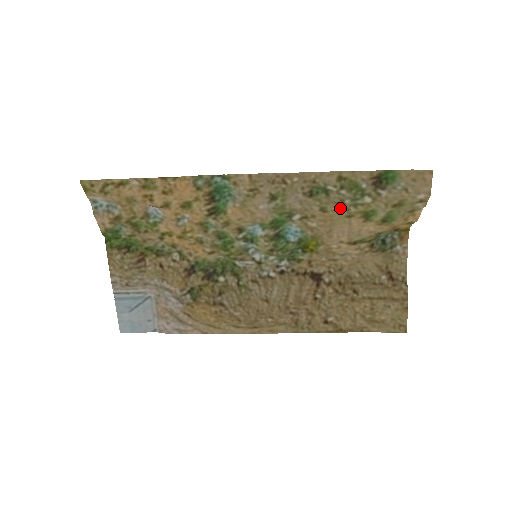
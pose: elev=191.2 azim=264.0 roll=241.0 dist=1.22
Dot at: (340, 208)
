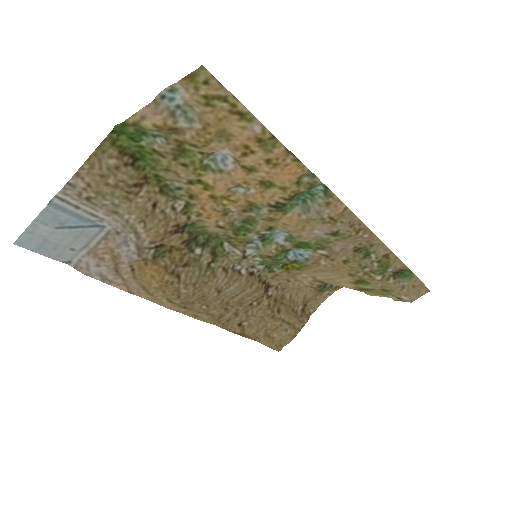
Dot at: (356, 268)
